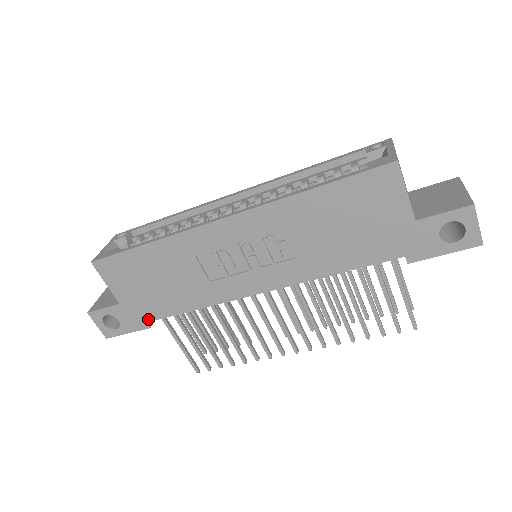
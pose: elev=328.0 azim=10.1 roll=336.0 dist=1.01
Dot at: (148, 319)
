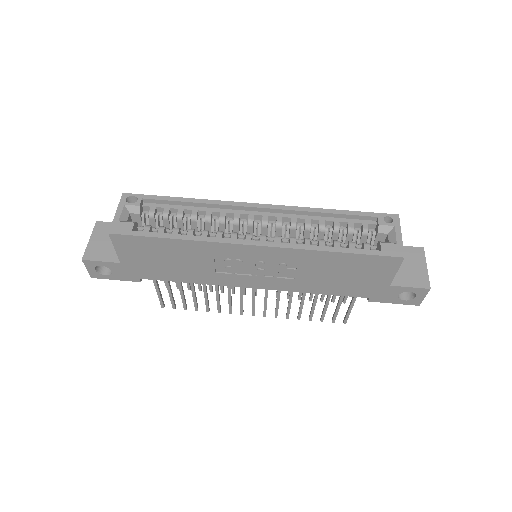
Dot at: (142, 277)
